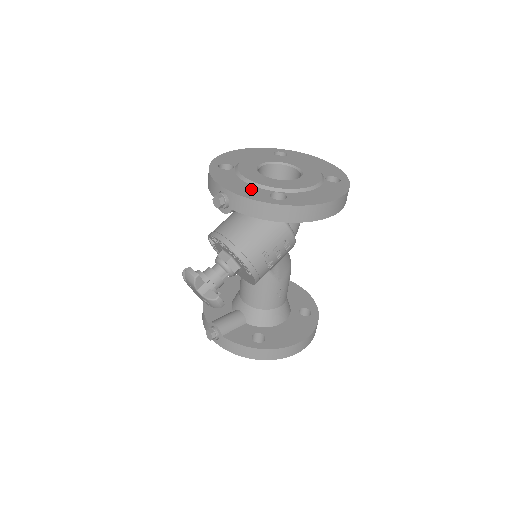
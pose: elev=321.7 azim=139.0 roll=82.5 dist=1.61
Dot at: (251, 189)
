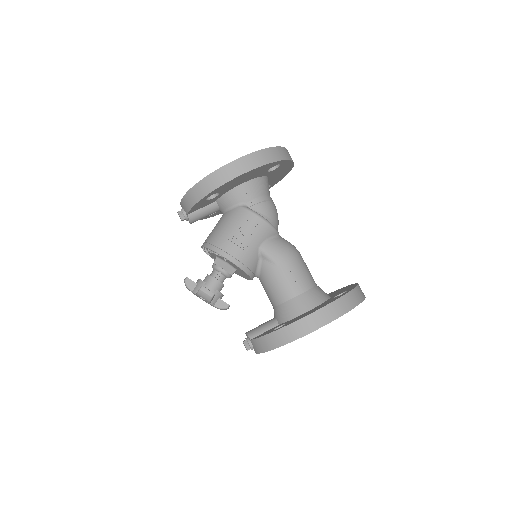
Dot at: occluded
